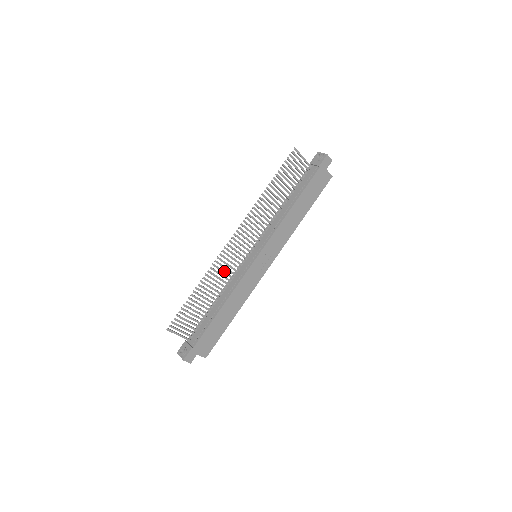
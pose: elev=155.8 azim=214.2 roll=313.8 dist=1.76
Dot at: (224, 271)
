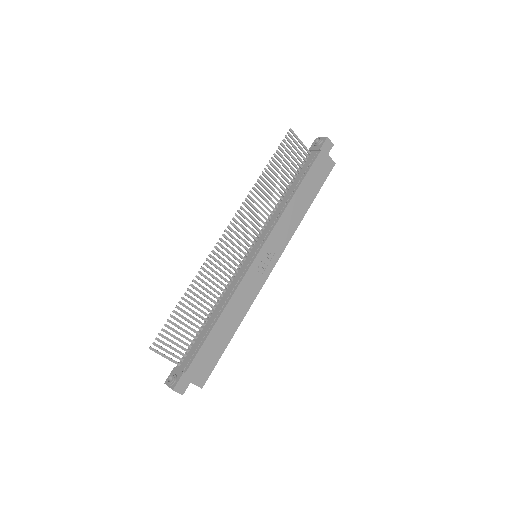
Dot at: occluded
